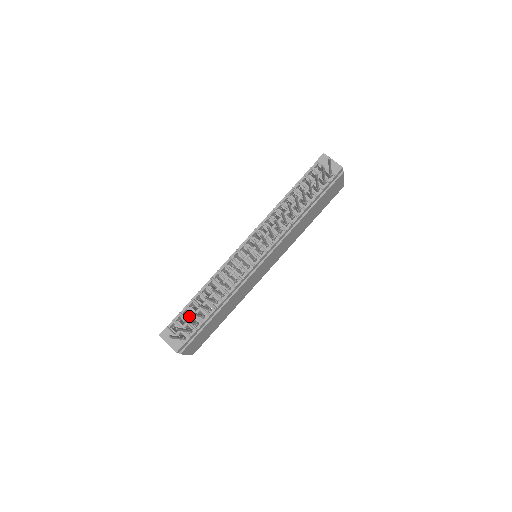
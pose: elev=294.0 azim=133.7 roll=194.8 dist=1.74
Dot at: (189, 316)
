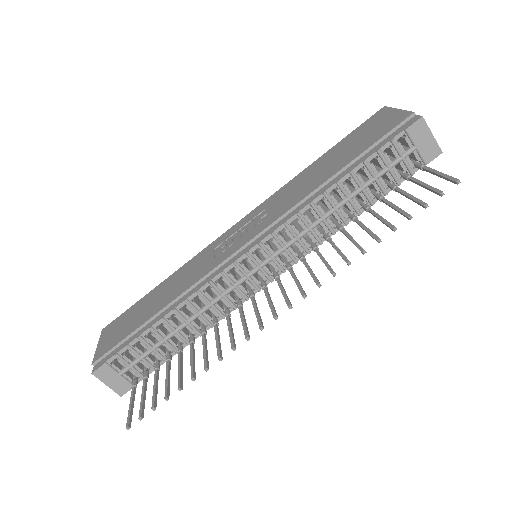
Dot at: occluded
